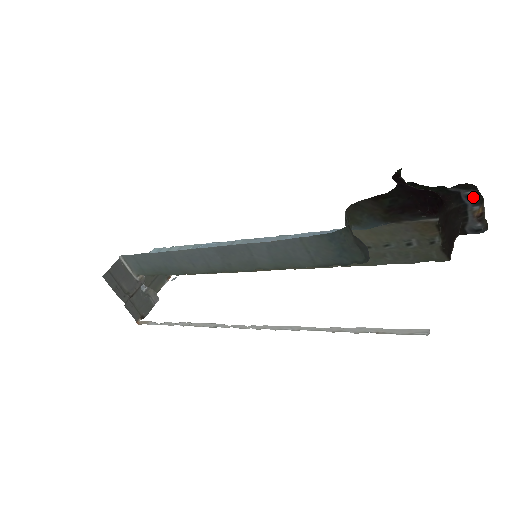
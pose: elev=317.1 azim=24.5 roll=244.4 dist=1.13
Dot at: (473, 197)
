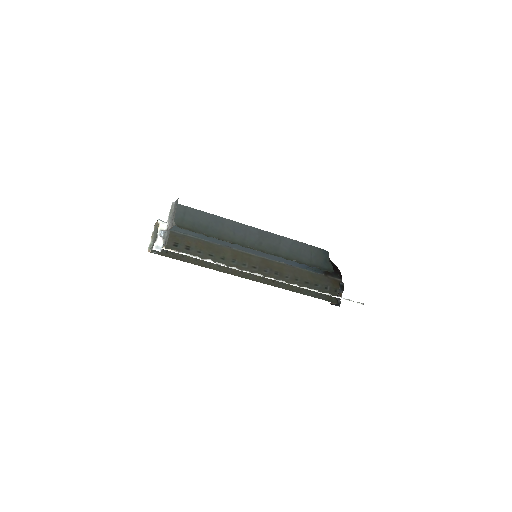
Dot at: (342, 286)
